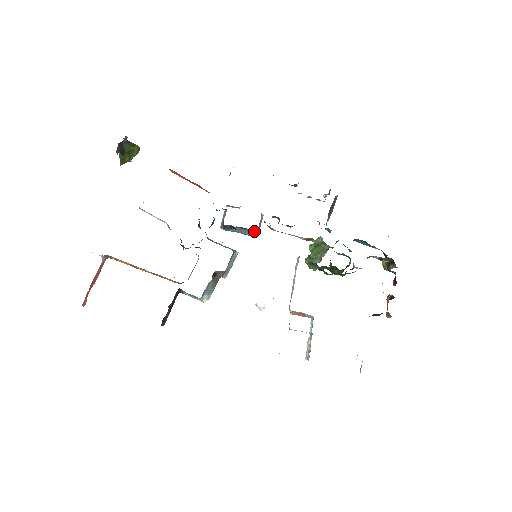
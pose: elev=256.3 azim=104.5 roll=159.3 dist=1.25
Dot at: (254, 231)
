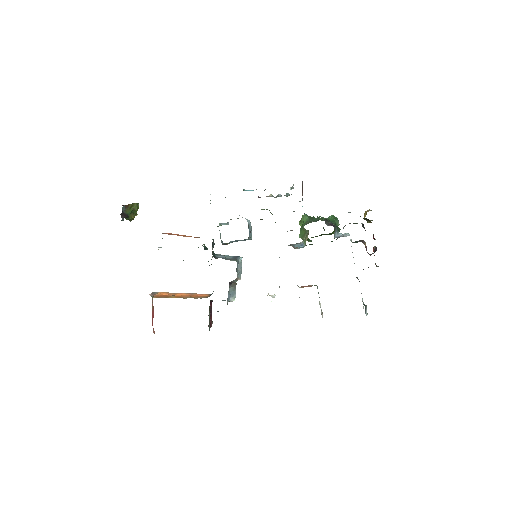
Dot at: occluded
